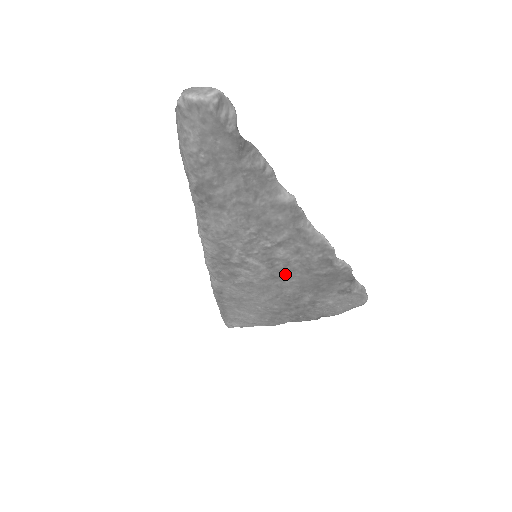
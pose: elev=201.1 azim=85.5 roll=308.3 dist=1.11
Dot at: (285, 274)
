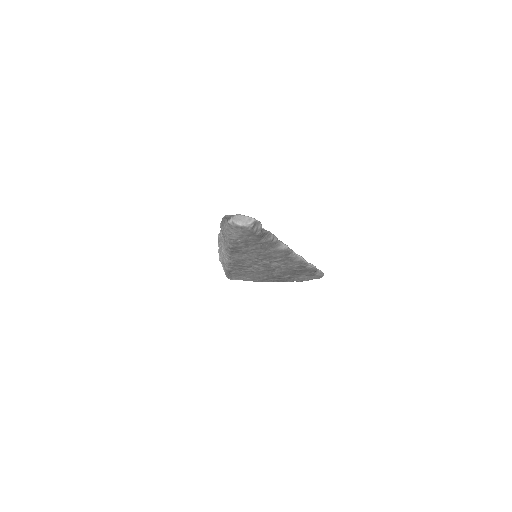
Dot at: (275, 270)
